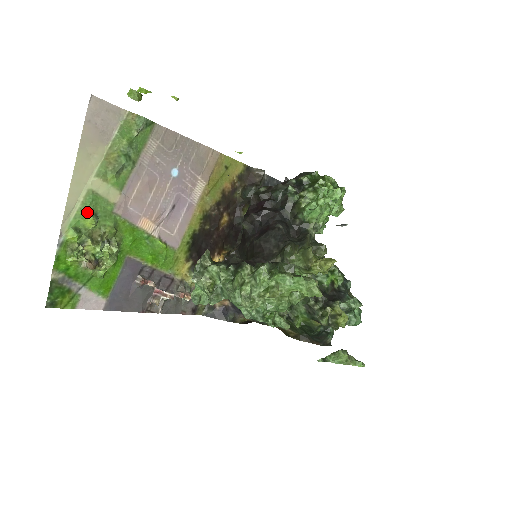
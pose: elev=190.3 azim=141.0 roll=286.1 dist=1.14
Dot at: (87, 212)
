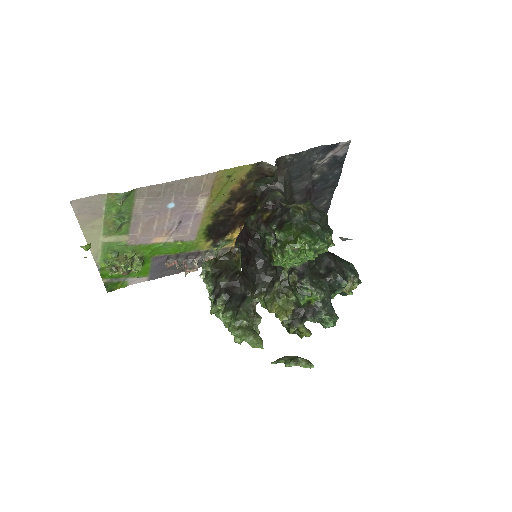
Dot at: (108, 253)
